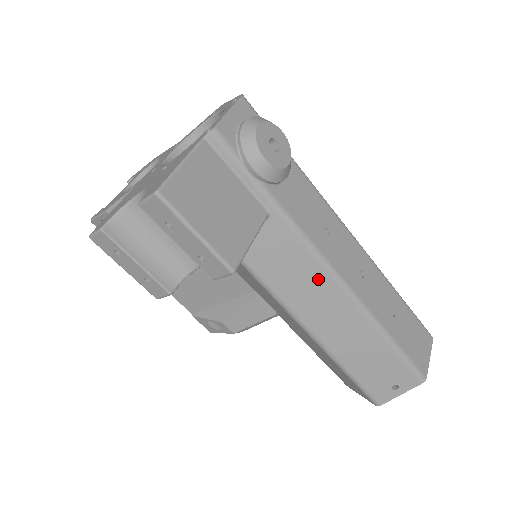
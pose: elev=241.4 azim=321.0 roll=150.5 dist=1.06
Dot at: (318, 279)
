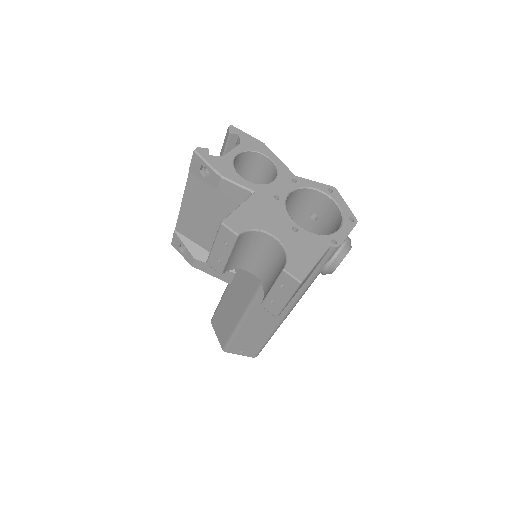
Dot at: occluded
